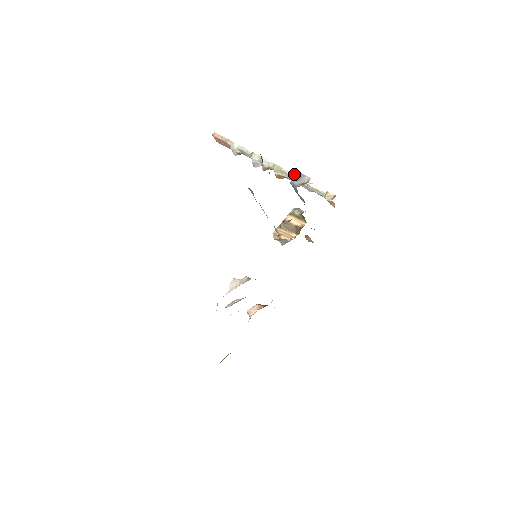
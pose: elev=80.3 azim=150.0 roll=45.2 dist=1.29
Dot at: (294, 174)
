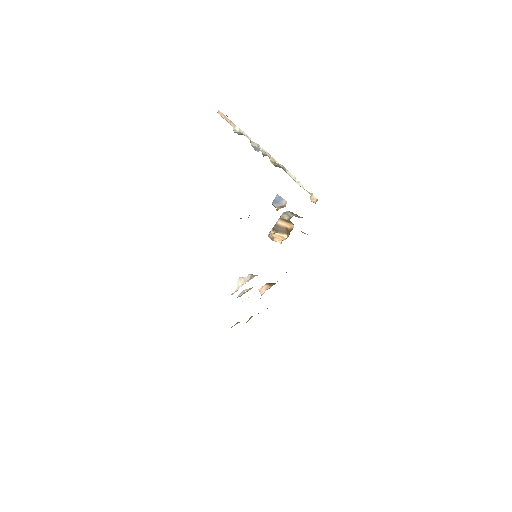
Dot at: (286, 169)
